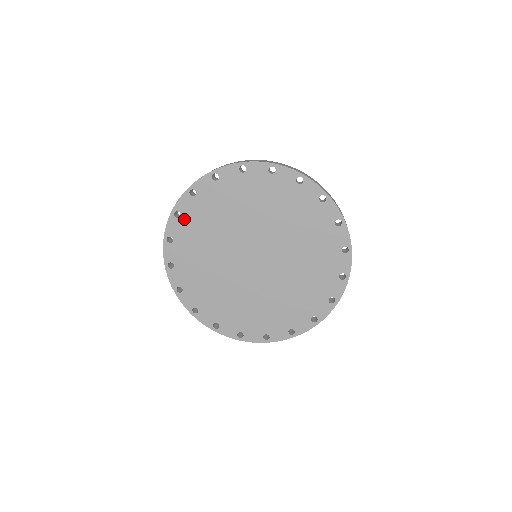
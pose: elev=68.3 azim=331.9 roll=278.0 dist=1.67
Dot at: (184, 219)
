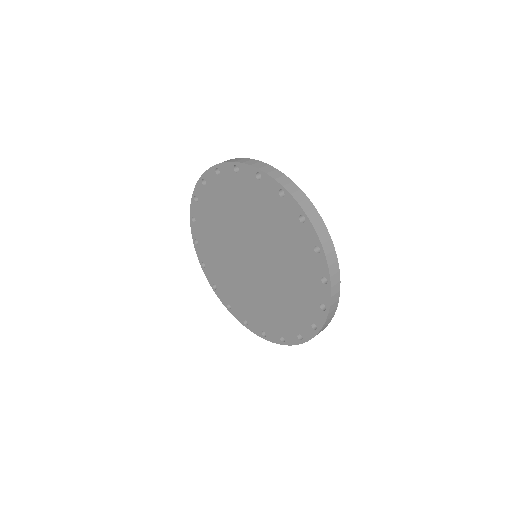
Dot at: (201, 244)
